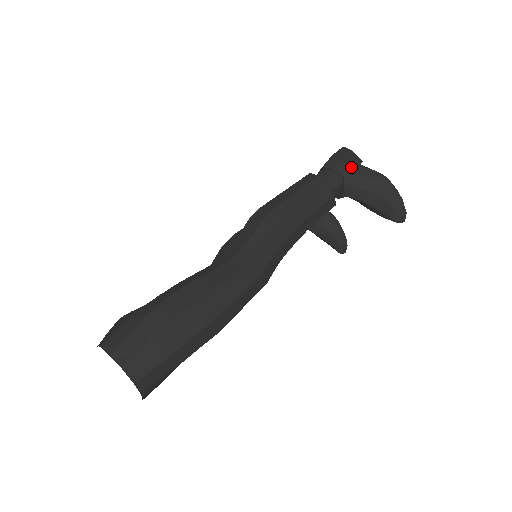
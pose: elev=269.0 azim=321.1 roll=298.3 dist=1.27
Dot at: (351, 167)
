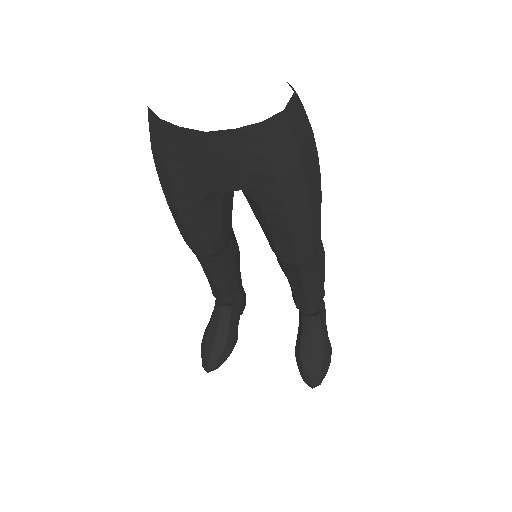
Dot at: occluded
